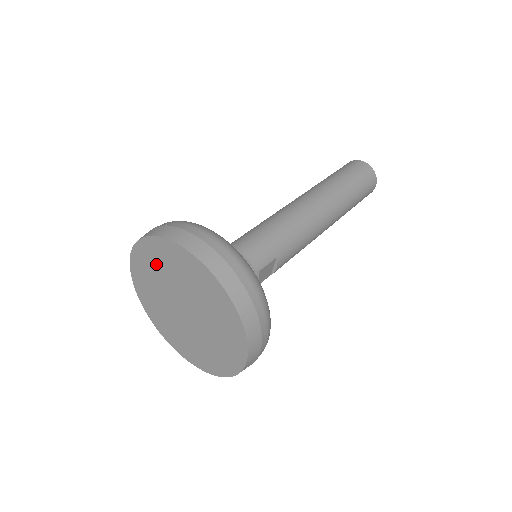
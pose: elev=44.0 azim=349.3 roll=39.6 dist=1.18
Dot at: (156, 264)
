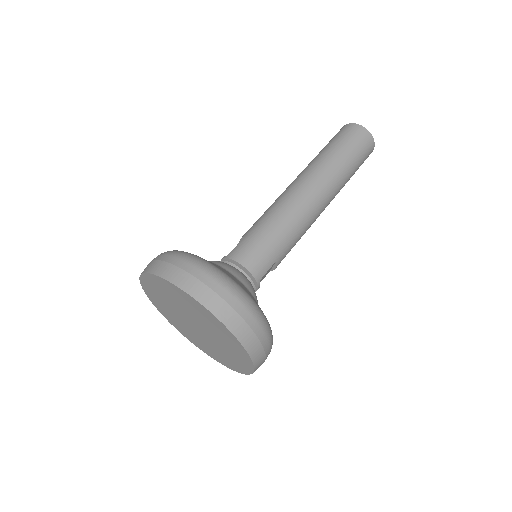
Dot at: (166, 293)
